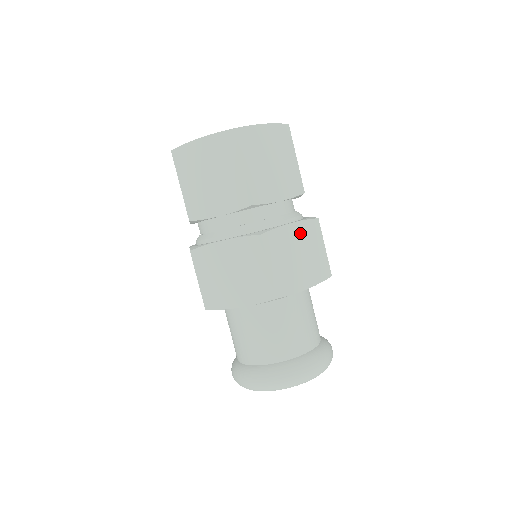
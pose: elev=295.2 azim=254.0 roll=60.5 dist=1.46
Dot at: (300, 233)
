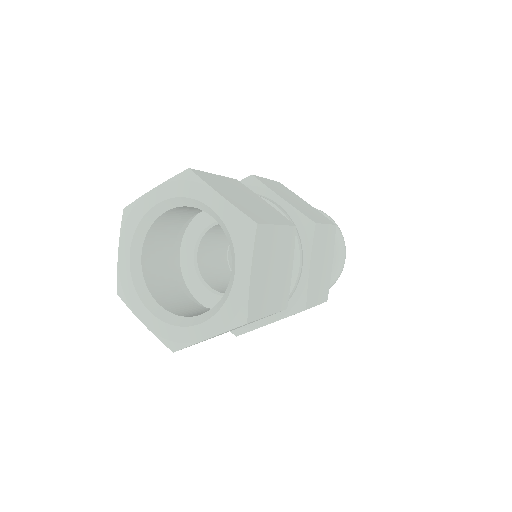
Dot at: (315, 256)
